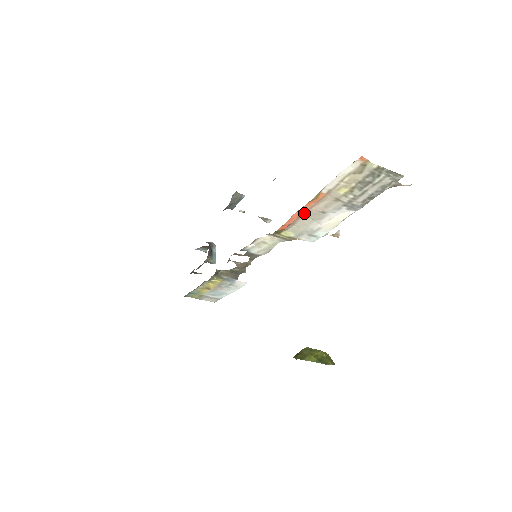
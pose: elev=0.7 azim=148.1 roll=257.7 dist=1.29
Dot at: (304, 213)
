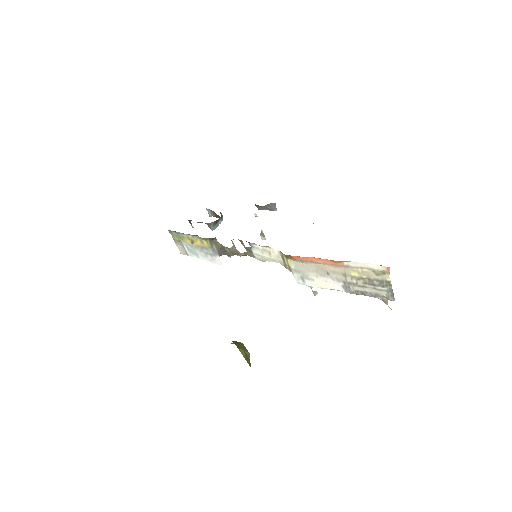
Dot at: (317, 262)
